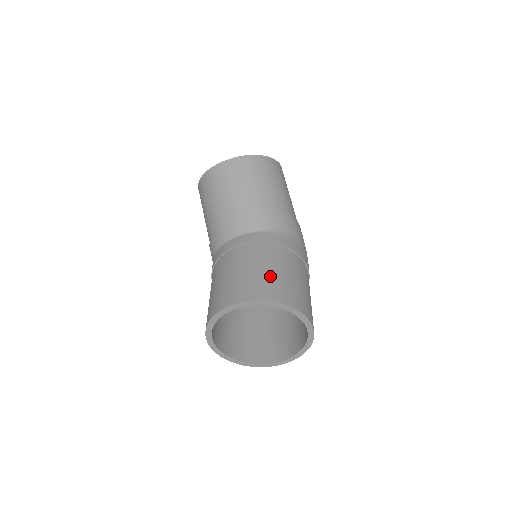
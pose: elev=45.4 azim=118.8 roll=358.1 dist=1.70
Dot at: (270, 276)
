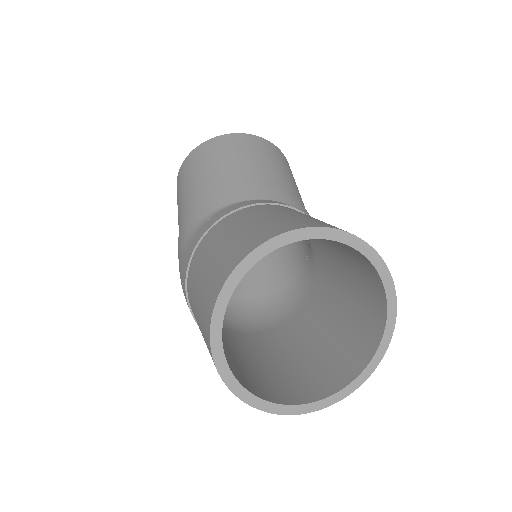
Dot at: occluded
